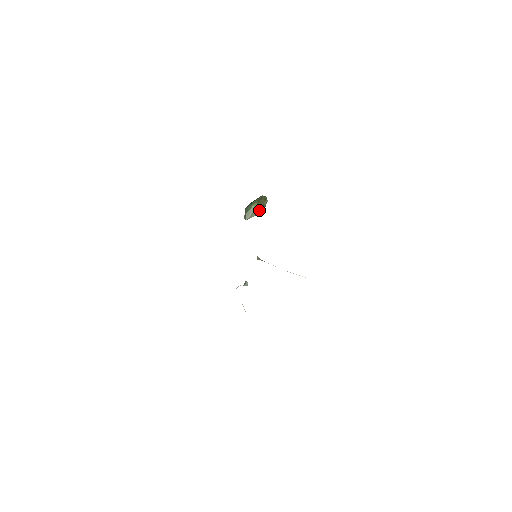
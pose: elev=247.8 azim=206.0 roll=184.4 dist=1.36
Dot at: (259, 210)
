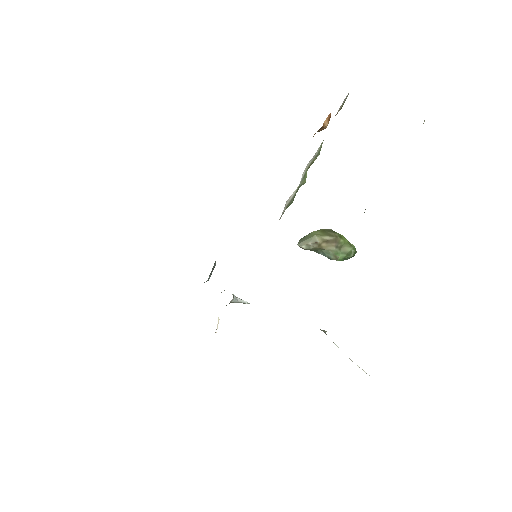
Dot at: (319, 239)
